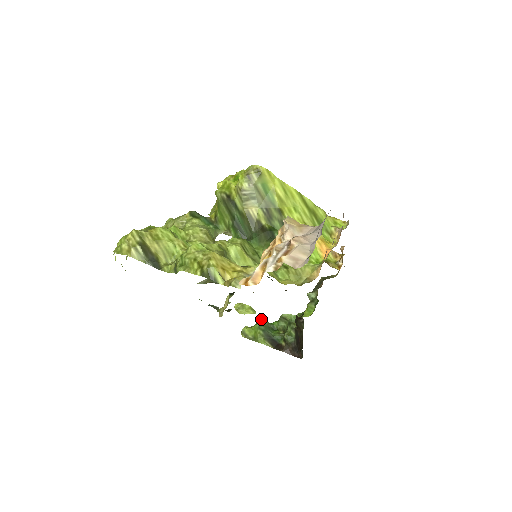
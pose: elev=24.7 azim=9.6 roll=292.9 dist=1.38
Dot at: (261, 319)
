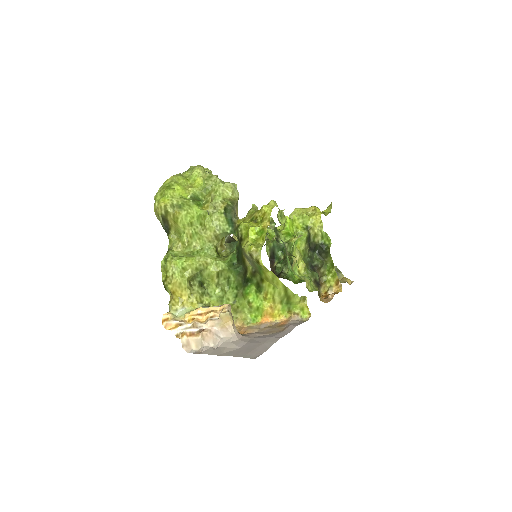
Dot at: occluded
